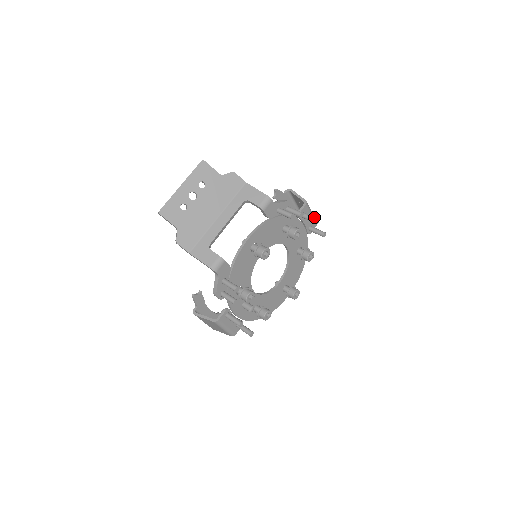
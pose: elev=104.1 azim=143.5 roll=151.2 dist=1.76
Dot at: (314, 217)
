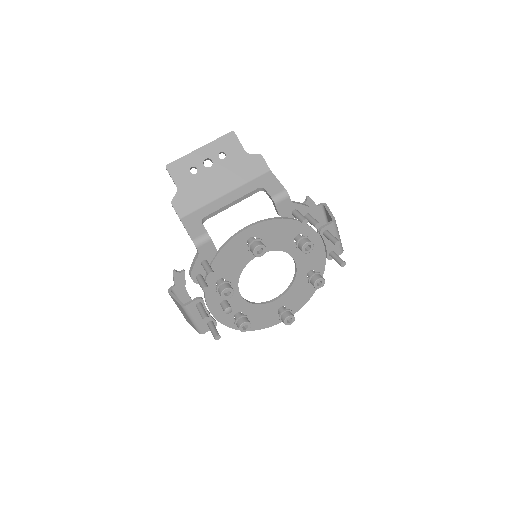
Dot at: (335, 238)
